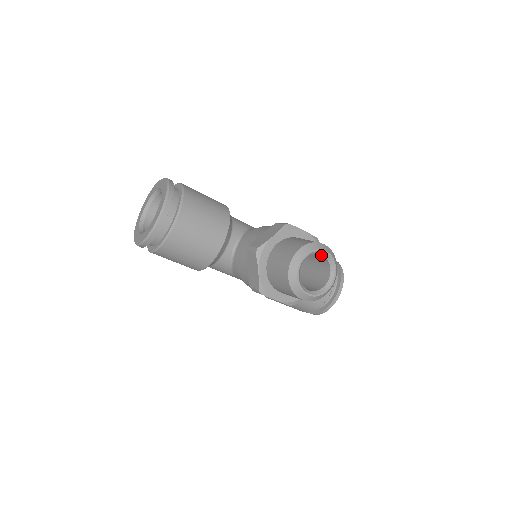
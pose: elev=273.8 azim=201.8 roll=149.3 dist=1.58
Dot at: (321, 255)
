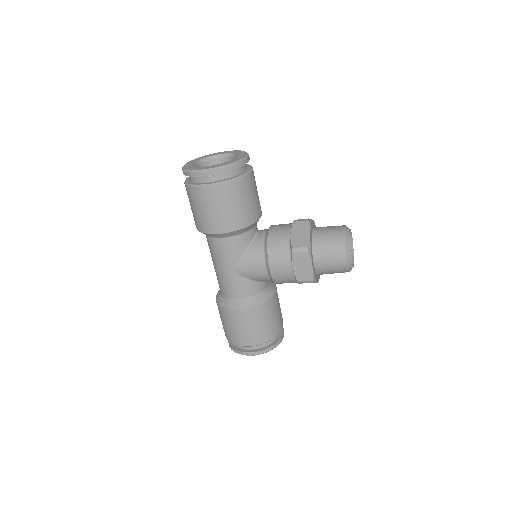
Dot at: occluded
